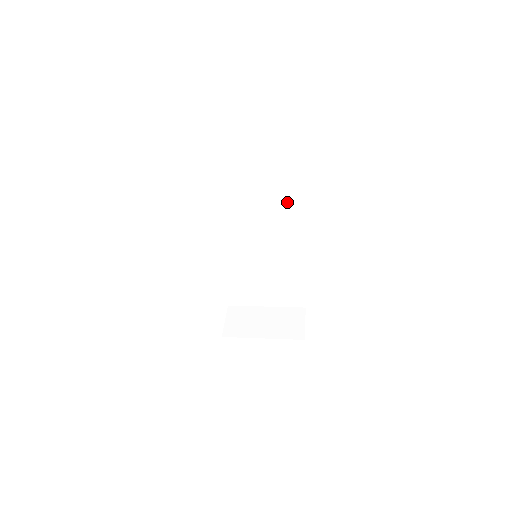
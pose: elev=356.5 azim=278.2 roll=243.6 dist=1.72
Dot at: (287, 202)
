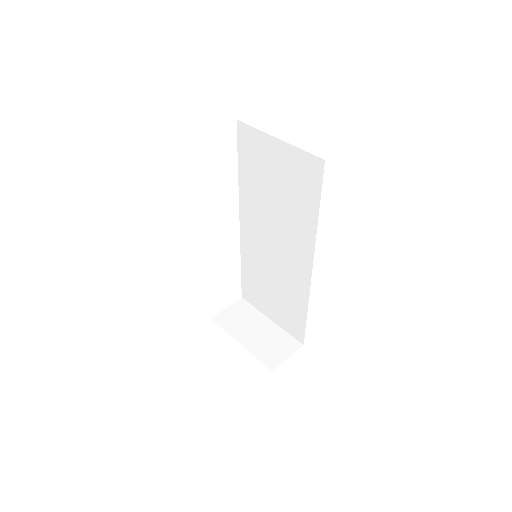
Dot at: (303, 216)
